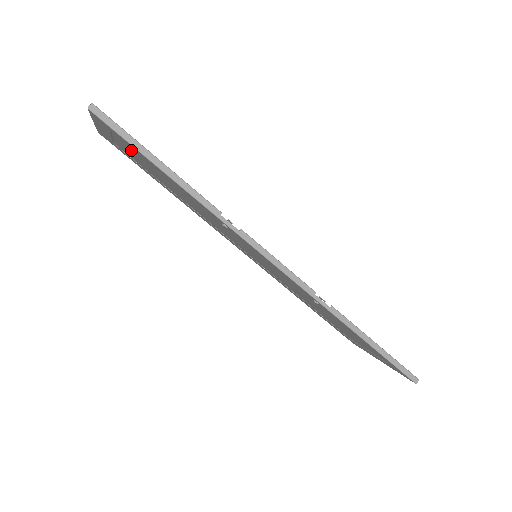
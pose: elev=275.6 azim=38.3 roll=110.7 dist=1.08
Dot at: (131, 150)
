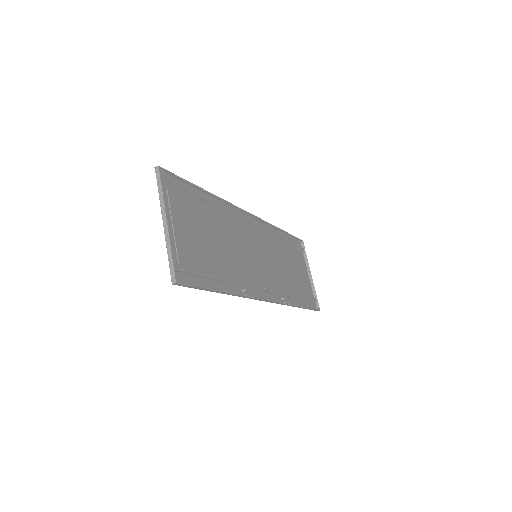
Dot at: (190, 250)
